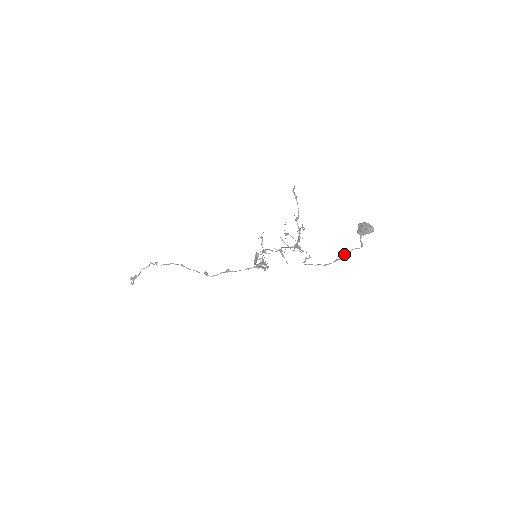
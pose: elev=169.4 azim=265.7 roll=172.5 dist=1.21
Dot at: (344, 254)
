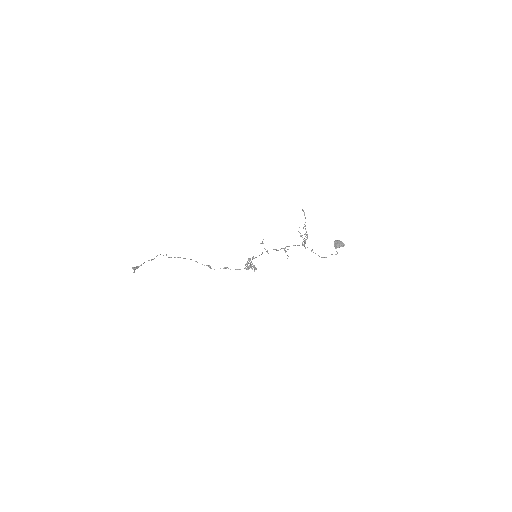
Dot at: occluded
